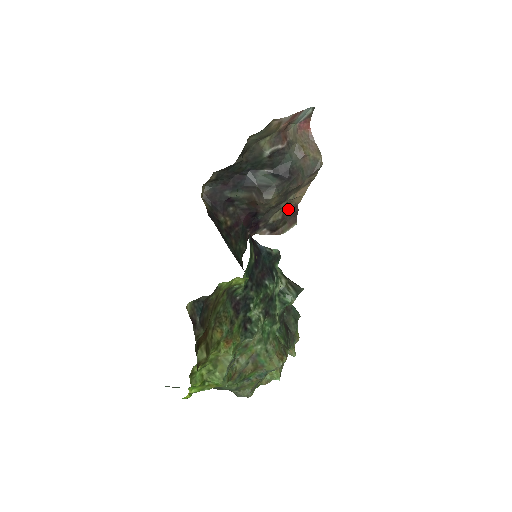
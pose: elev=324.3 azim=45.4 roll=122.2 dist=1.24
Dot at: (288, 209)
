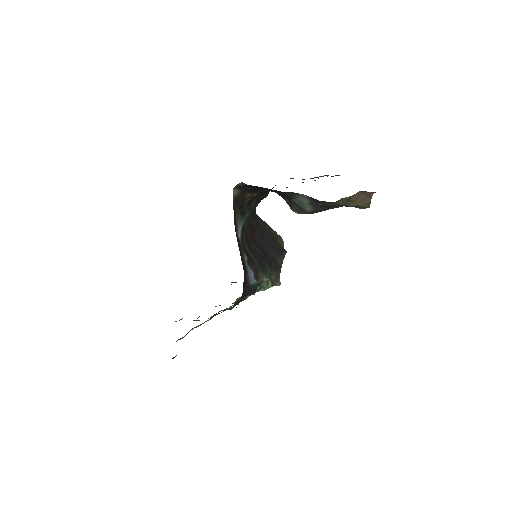
Dot at: (327, 176)
